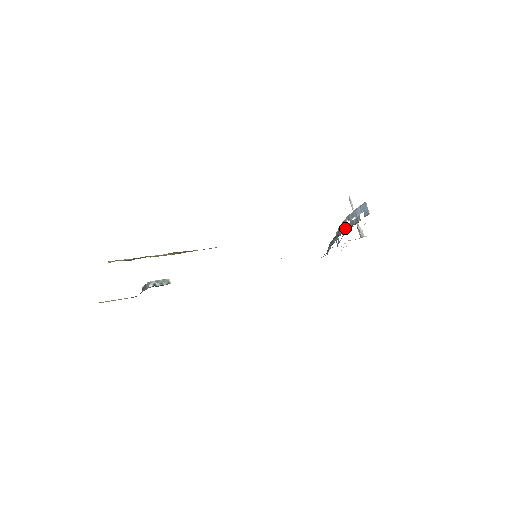
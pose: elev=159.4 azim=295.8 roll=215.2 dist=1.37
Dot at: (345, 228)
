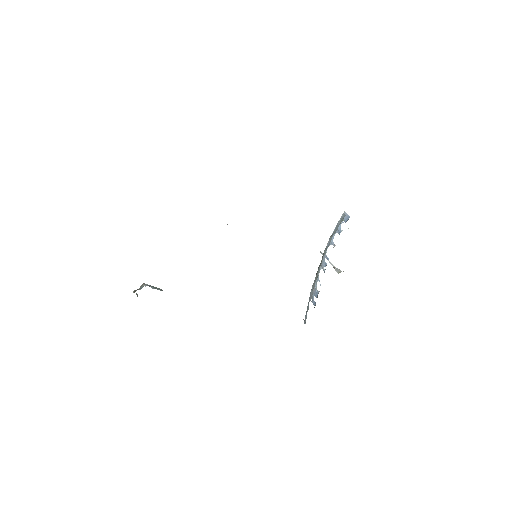
Dot at: (331, 238)
